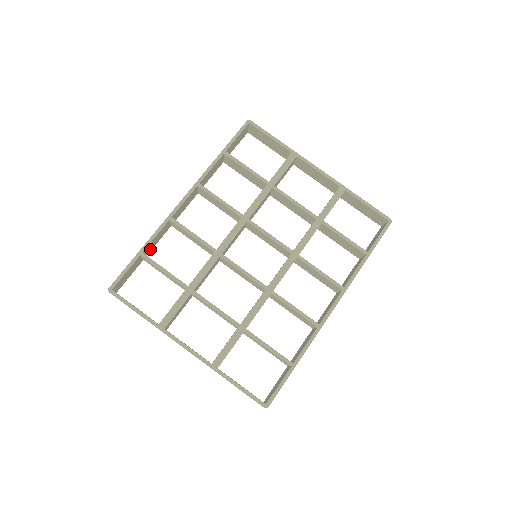
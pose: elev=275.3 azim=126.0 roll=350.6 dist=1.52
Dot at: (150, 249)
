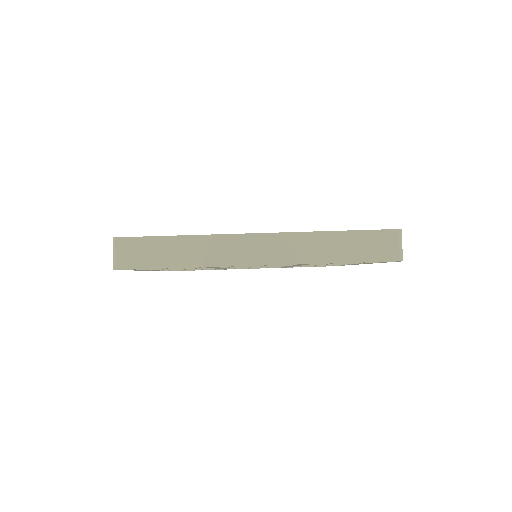
Dot at: occluded
